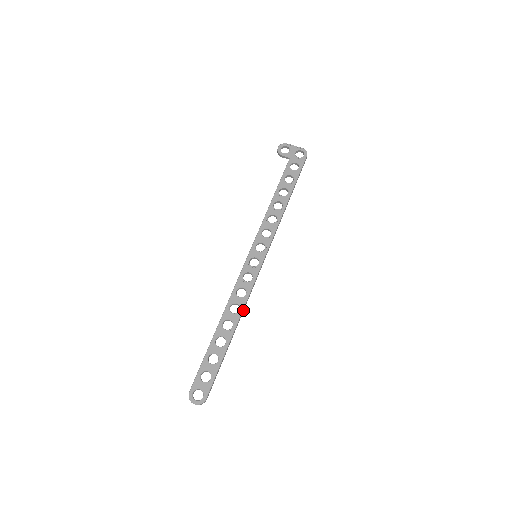
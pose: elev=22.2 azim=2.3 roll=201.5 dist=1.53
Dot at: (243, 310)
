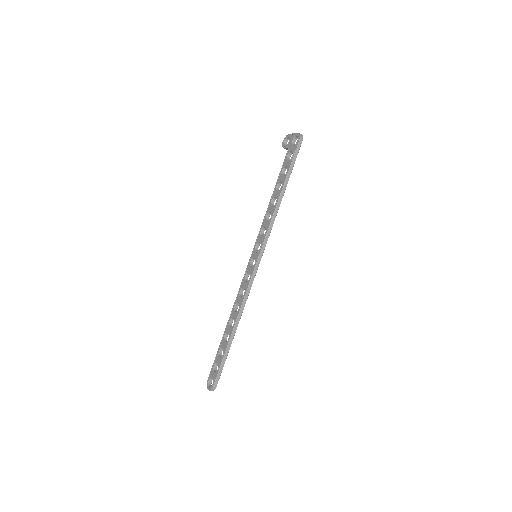
Dot at: (242, 308)
